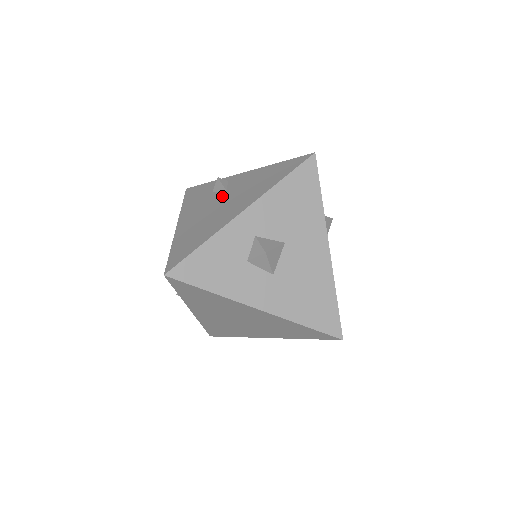
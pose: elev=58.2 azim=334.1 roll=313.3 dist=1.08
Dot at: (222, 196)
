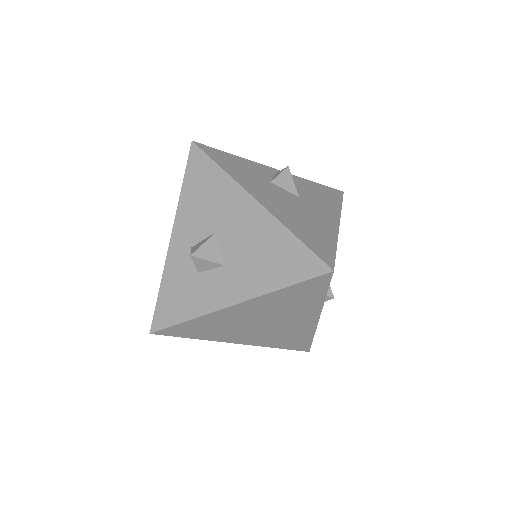
Dot at: occluded
